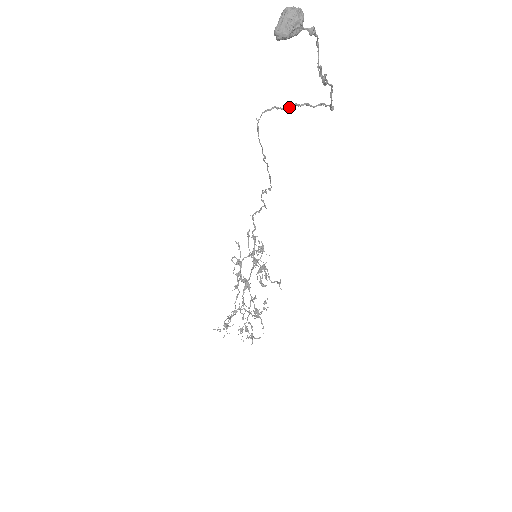
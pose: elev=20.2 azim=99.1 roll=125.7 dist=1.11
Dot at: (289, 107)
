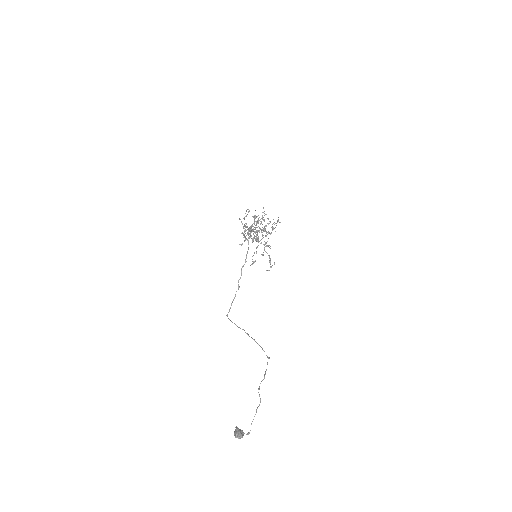
Dot at: occluded
